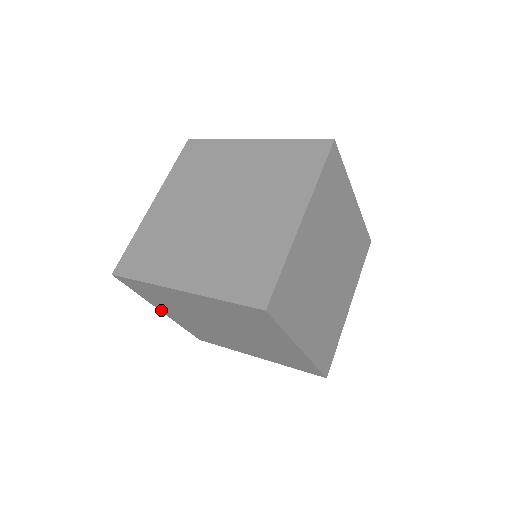
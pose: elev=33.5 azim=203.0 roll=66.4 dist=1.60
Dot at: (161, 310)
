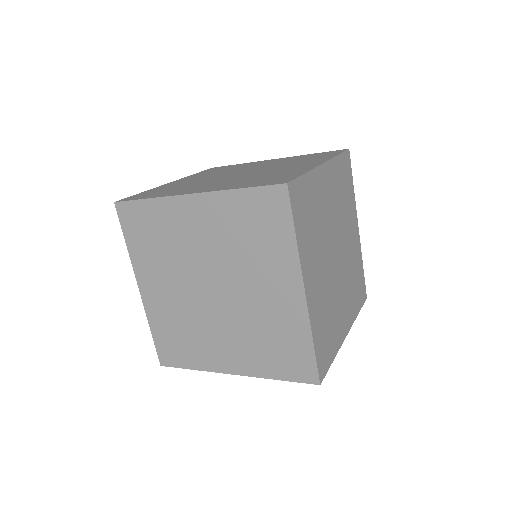
Dot at: (140, 284)
